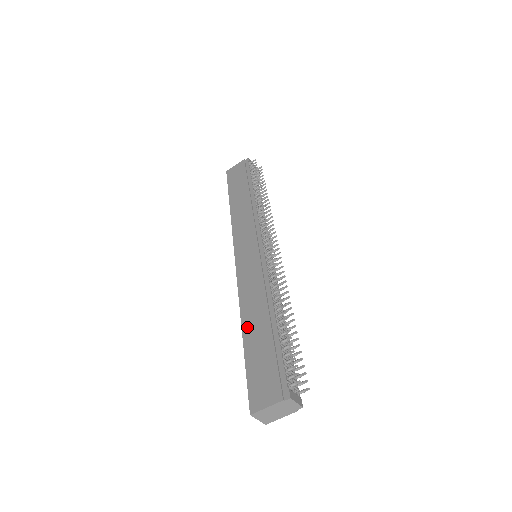
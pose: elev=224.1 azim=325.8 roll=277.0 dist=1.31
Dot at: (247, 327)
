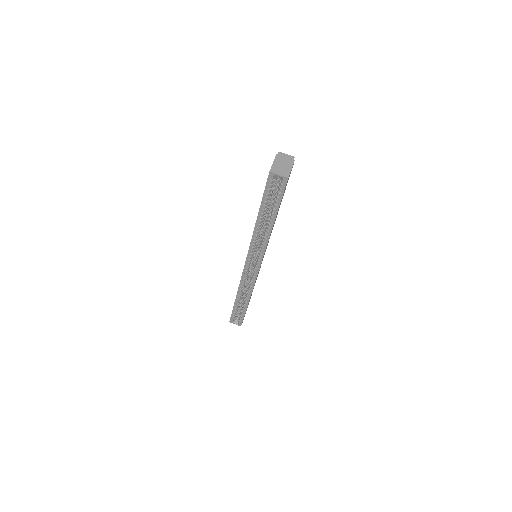
Dot at: occluded
